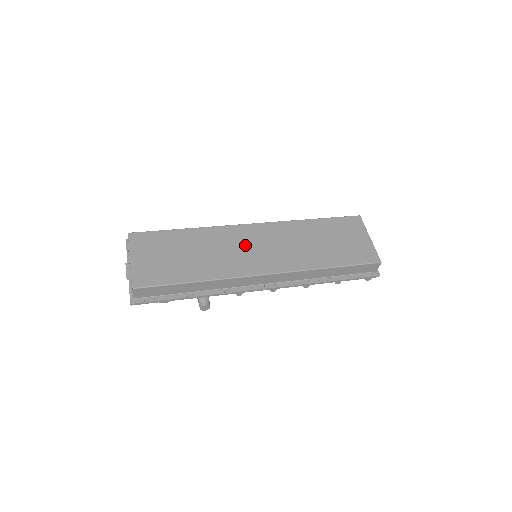
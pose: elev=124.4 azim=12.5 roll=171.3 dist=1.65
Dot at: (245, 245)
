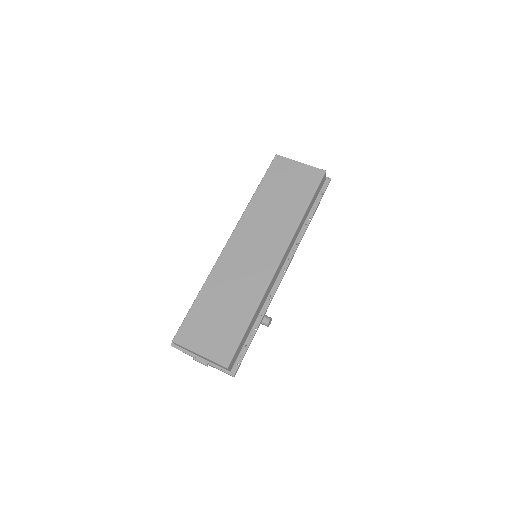
Dot at: (245, 259)
